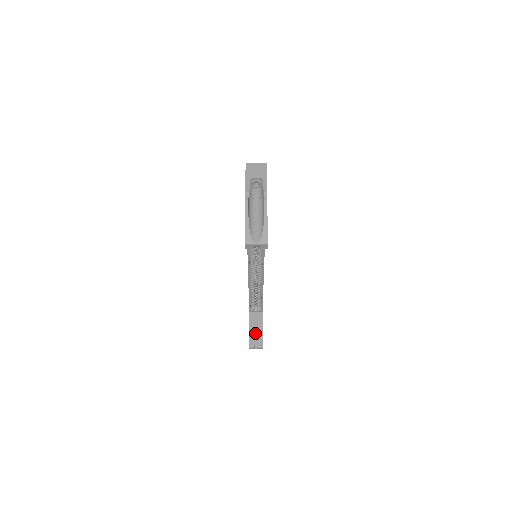
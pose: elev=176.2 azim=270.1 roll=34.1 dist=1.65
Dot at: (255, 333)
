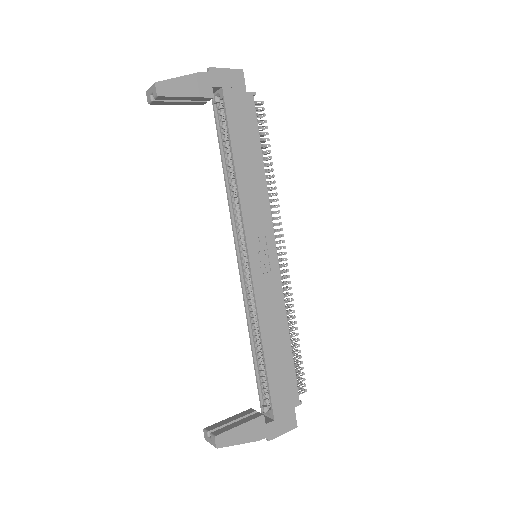
Dot at: occluded
